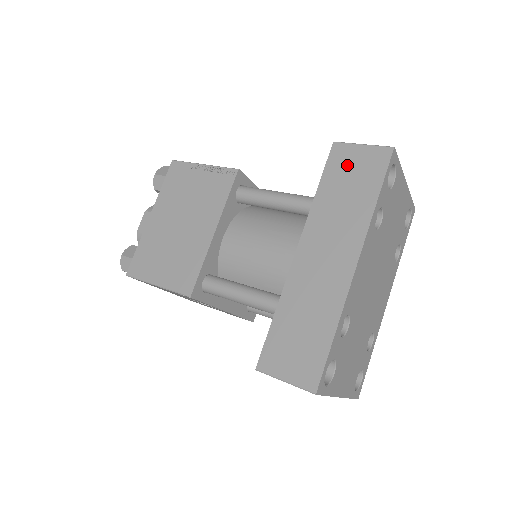
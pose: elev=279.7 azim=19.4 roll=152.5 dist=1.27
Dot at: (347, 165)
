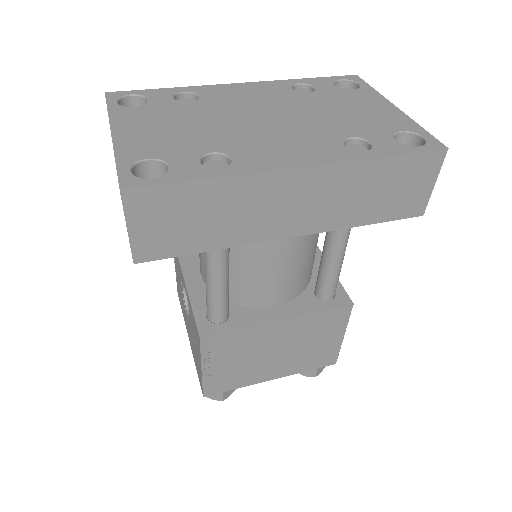
Dot at: occluded
